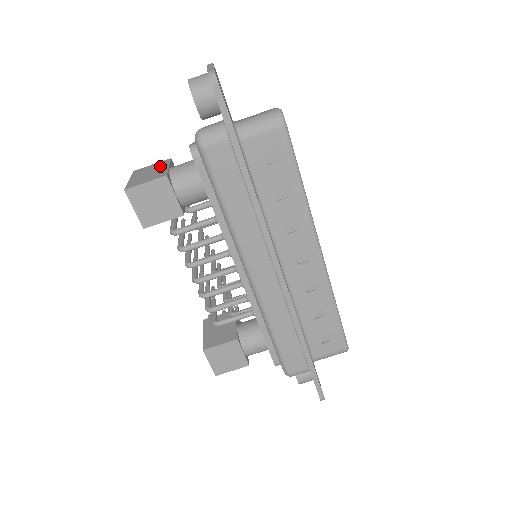
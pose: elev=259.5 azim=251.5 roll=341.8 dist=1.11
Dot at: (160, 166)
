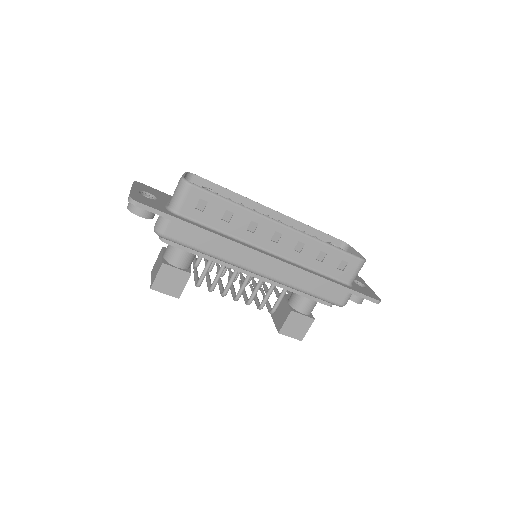
Dot at: (159, 257)
